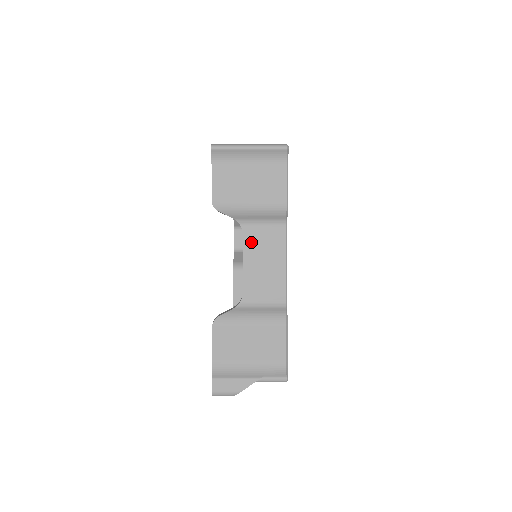
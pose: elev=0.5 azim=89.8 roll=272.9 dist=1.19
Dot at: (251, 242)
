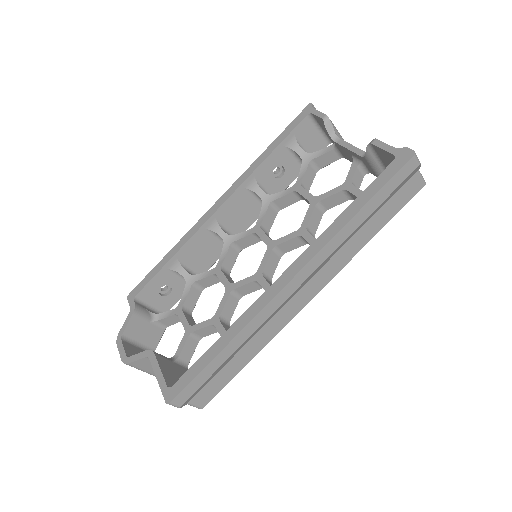
Dot at: occluded
